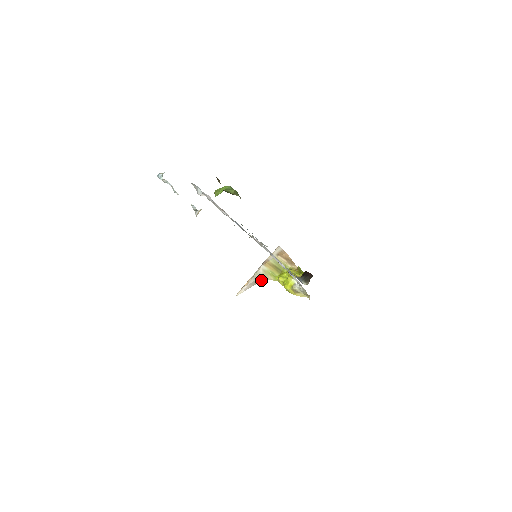
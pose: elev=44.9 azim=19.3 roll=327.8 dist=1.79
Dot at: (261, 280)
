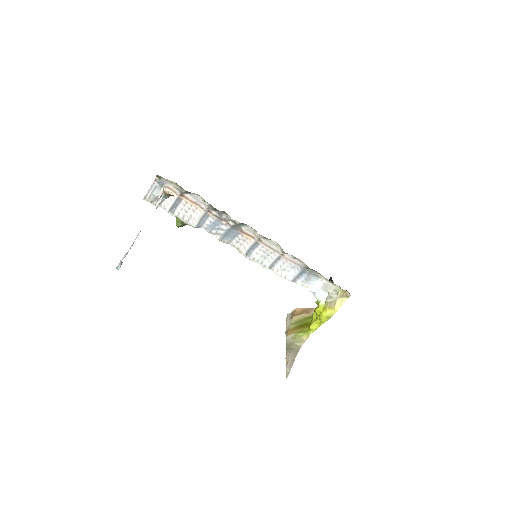
Dot at: (297, 349)
